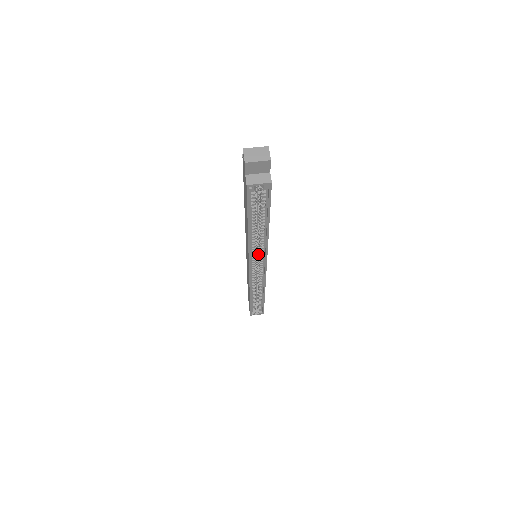
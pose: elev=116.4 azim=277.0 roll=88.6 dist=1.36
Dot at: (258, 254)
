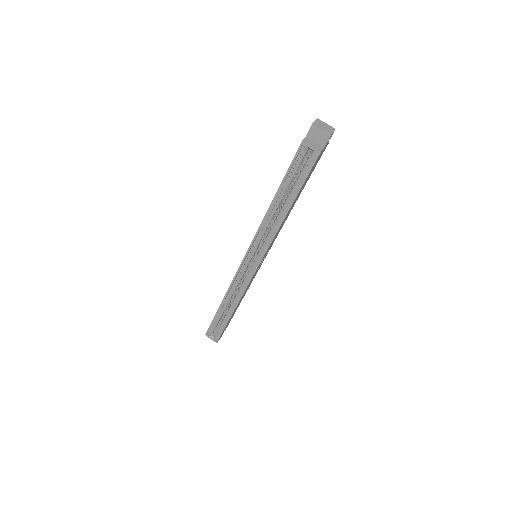
Dot at: (261, 247)
